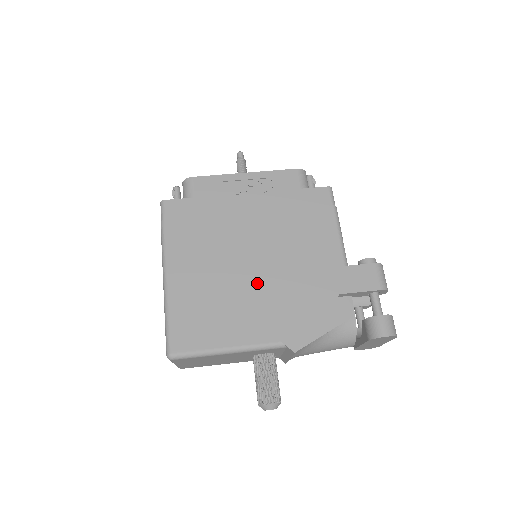
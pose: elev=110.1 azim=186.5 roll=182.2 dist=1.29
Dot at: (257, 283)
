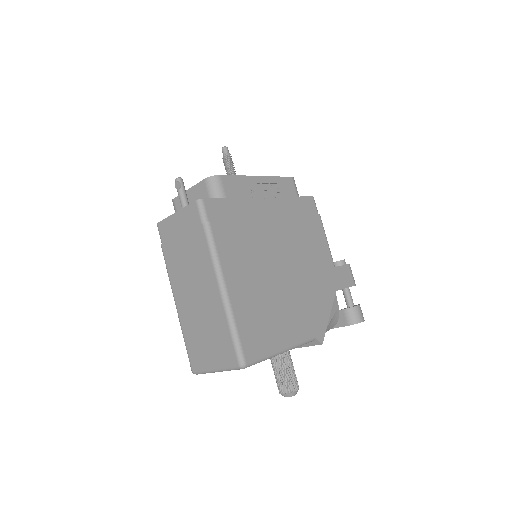
Dot at: (289, 286)
